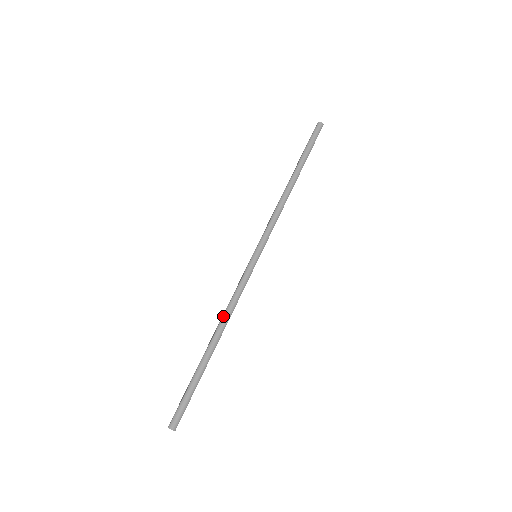
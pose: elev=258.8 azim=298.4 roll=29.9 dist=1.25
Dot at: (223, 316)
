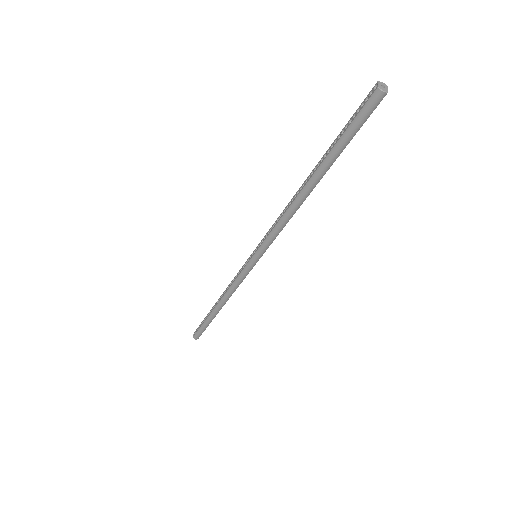
Dot at: (224, 295)
